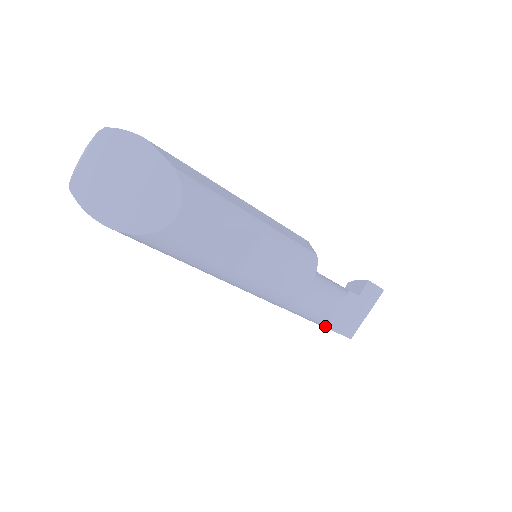
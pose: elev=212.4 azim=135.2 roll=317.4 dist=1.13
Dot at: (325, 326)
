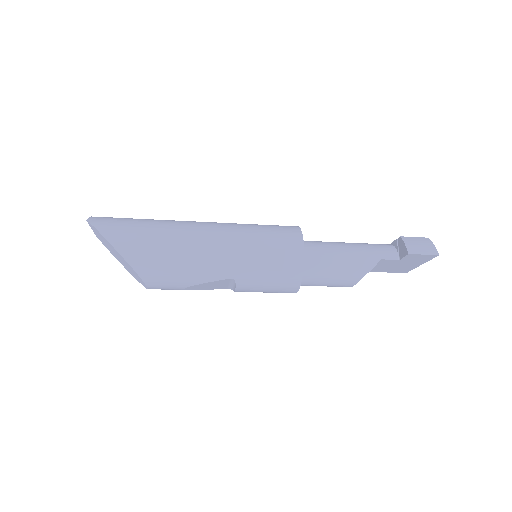
Dot at: occluded
